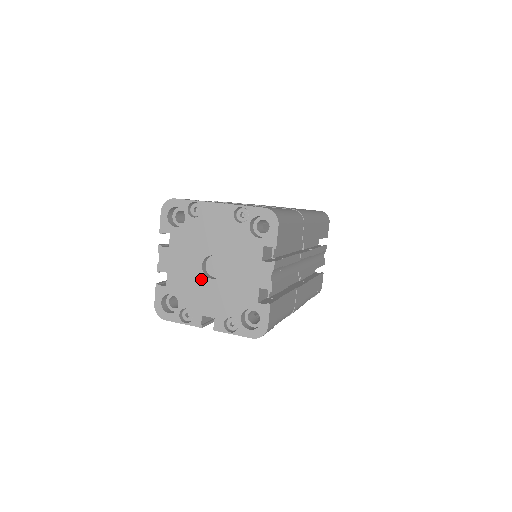
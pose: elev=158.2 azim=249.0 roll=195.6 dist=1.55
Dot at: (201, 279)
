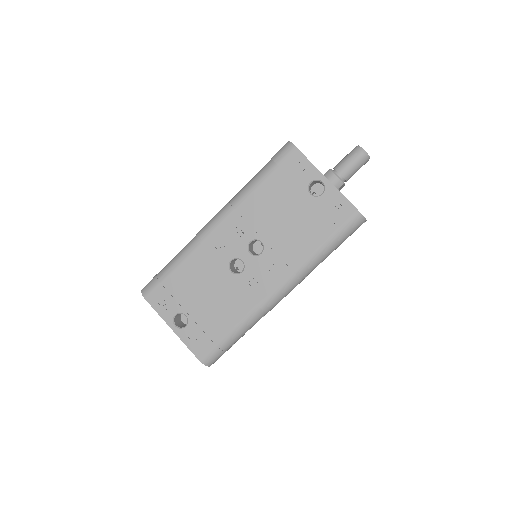
Dot at: occluded
